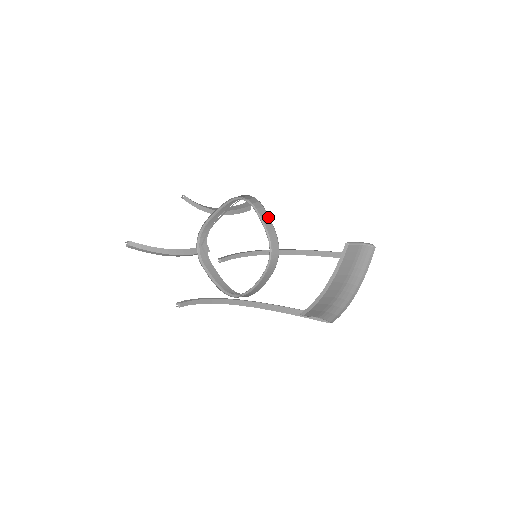
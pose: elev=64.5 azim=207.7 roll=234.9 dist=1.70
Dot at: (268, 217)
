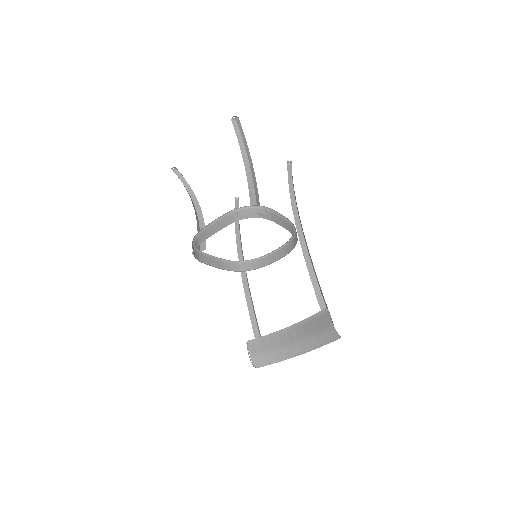
Dot at: occluded
